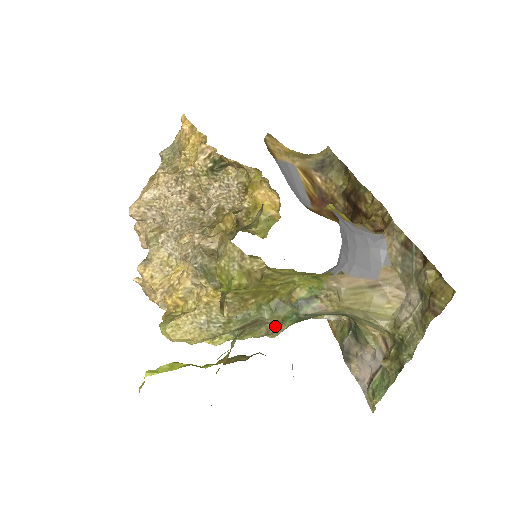
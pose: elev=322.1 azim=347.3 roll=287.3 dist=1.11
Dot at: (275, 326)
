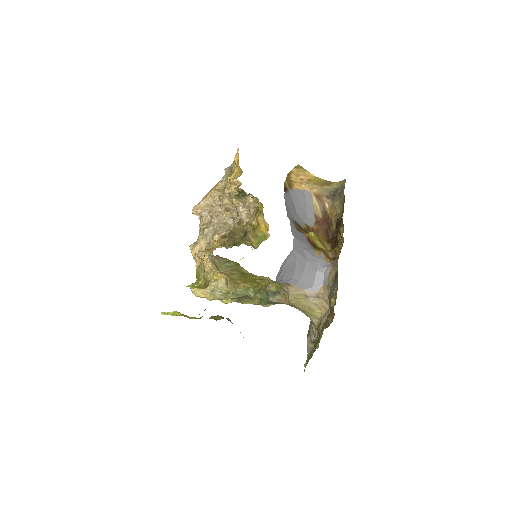
Dot at: occluded
